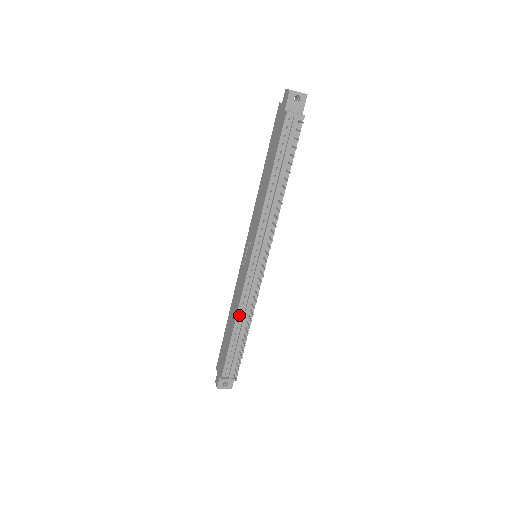
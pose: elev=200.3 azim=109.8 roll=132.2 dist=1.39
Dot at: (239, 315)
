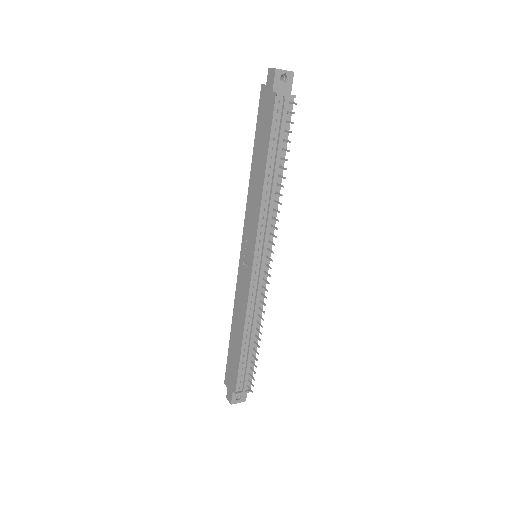
Dot at: (247, 323)
